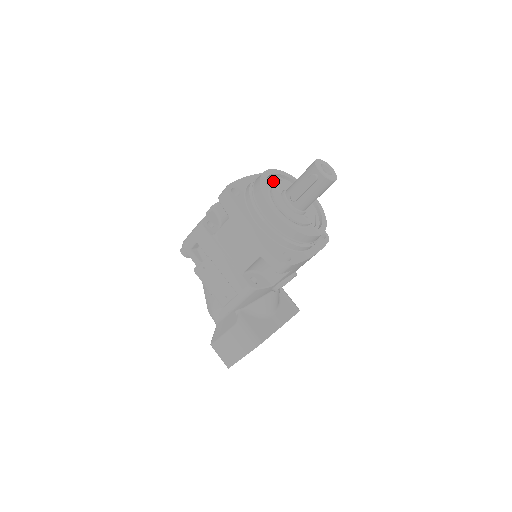
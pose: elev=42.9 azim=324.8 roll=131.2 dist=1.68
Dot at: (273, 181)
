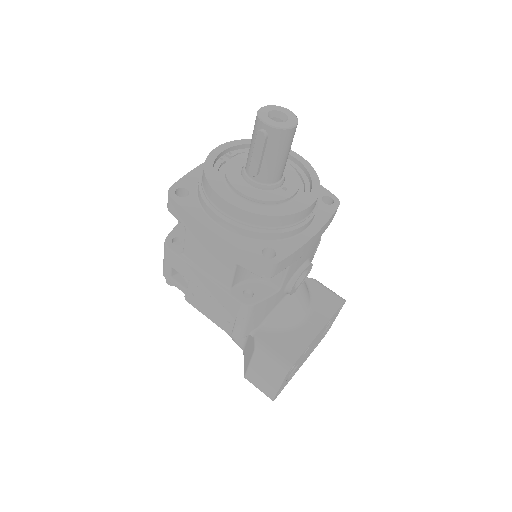
Dot at: occluded
